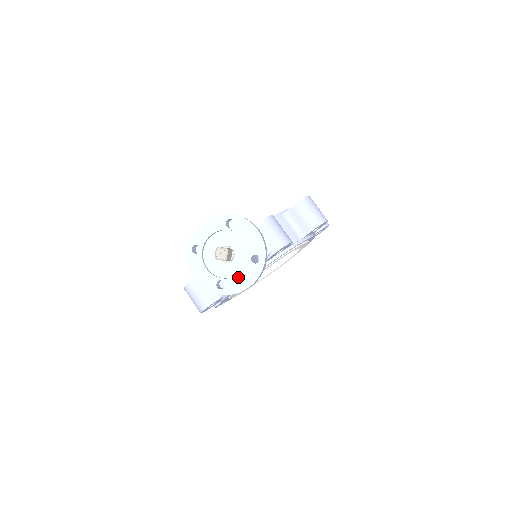
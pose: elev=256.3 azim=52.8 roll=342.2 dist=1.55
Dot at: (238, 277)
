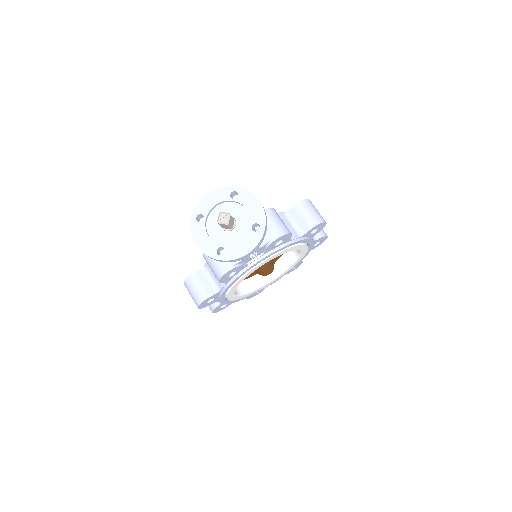
Dot at: (238, 244)
